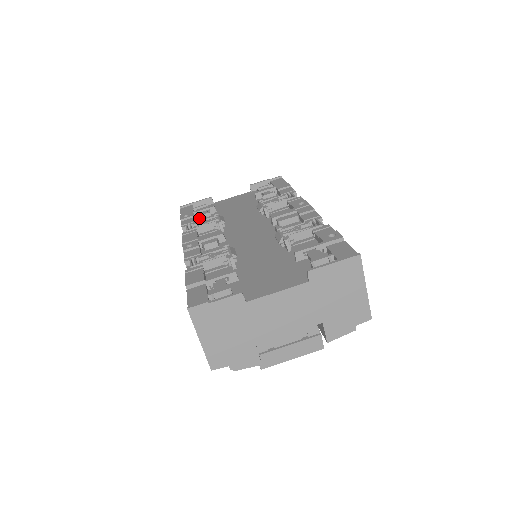
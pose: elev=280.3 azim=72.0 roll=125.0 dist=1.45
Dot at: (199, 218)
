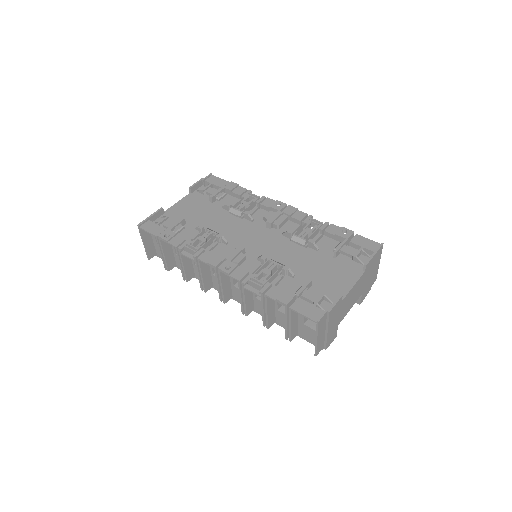
Dot at: occluded
